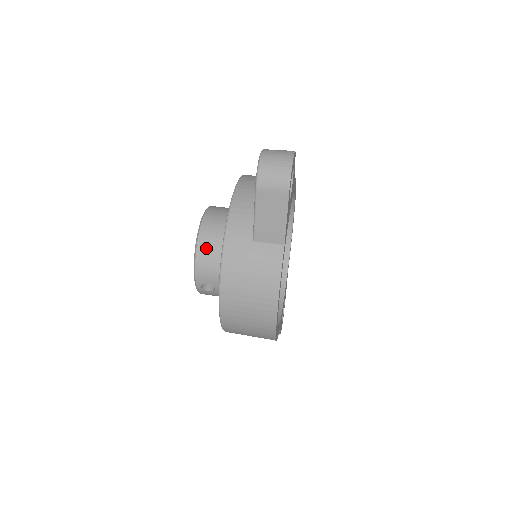
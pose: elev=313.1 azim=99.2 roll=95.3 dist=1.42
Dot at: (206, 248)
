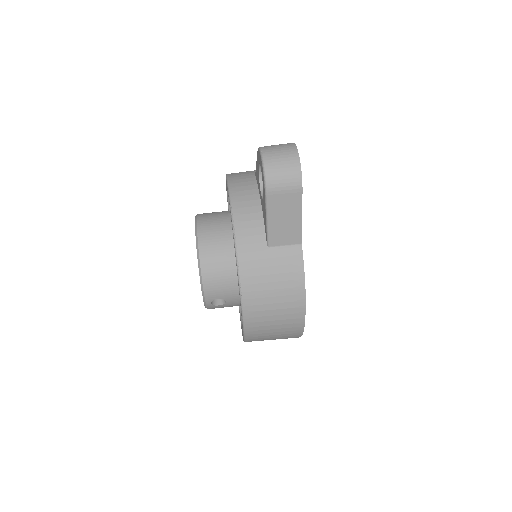
Dot at: (211, 263)
